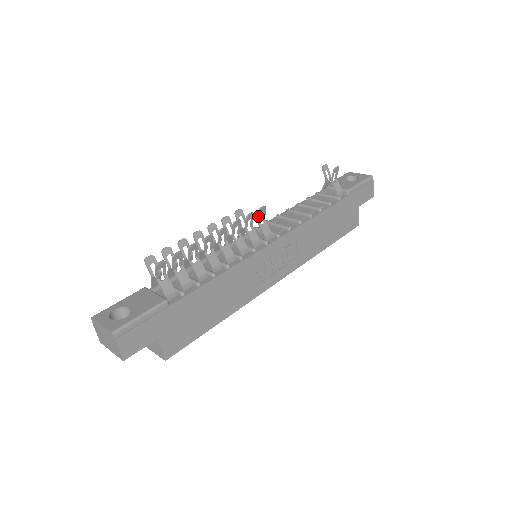
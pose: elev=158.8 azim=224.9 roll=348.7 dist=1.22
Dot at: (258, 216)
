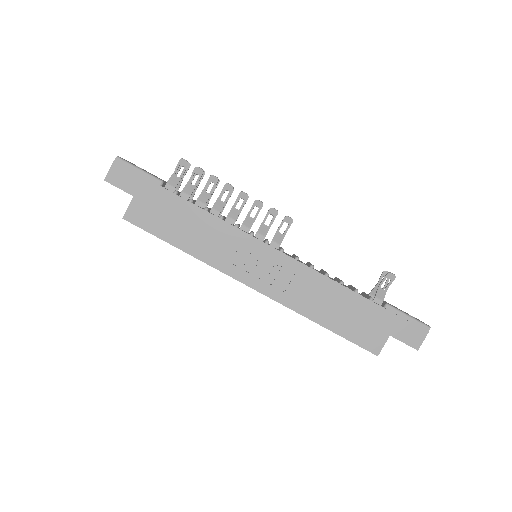
Dot at: (281, 222)
